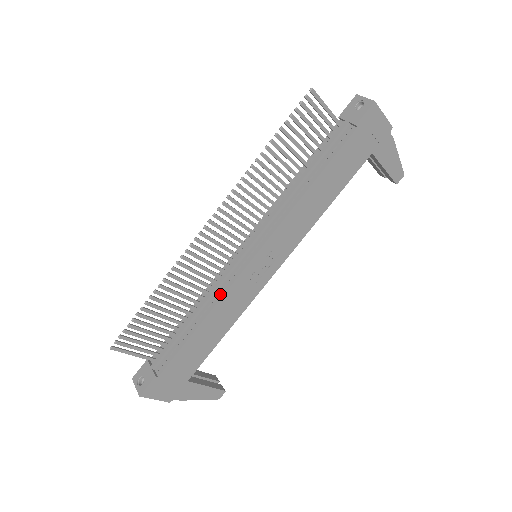
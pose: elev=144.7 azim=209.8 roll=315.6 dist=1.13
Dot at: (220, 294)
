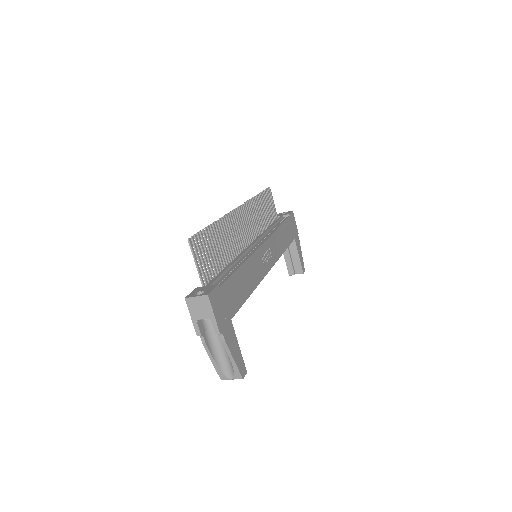
Dot at: (248, 255)
